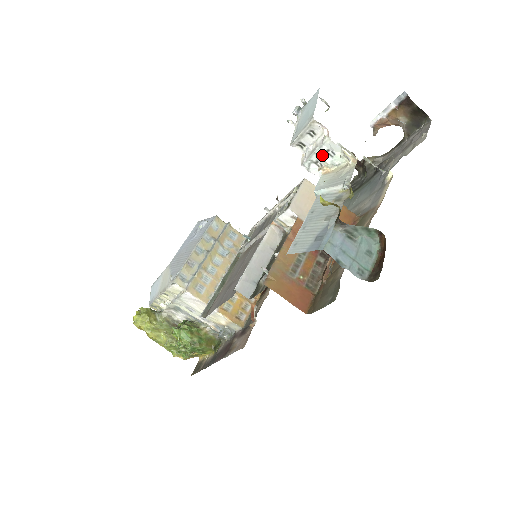
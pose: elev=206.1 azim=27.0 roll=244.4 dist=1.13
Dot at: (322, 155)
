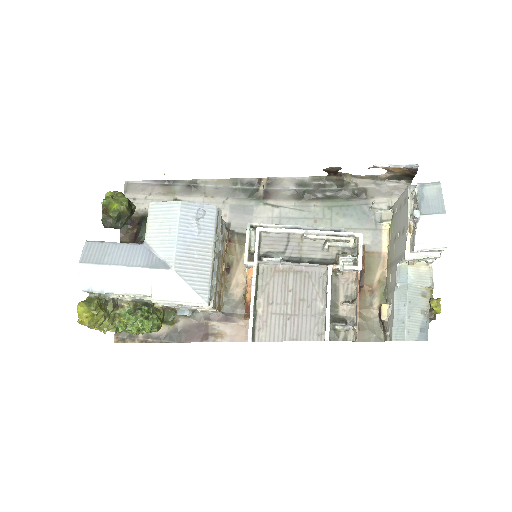
Dot at: (422, 259)
